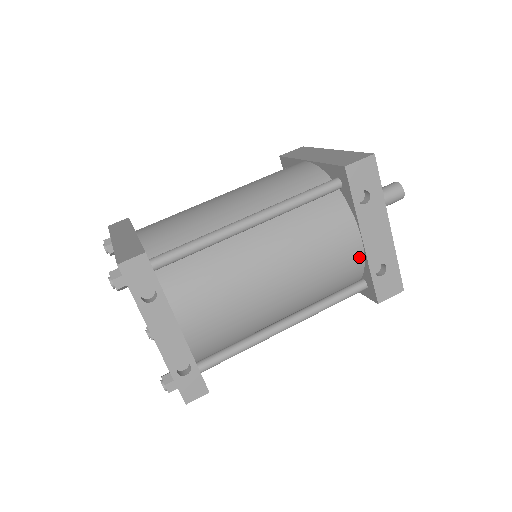
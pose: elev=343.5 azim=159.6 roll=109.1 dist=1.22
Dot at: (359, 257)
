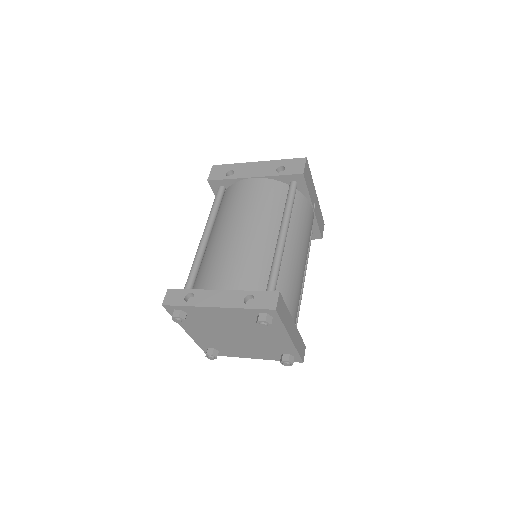
Dot at: (264, 181)
